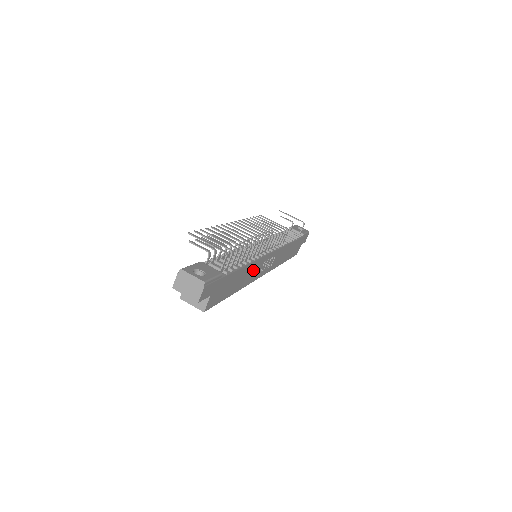
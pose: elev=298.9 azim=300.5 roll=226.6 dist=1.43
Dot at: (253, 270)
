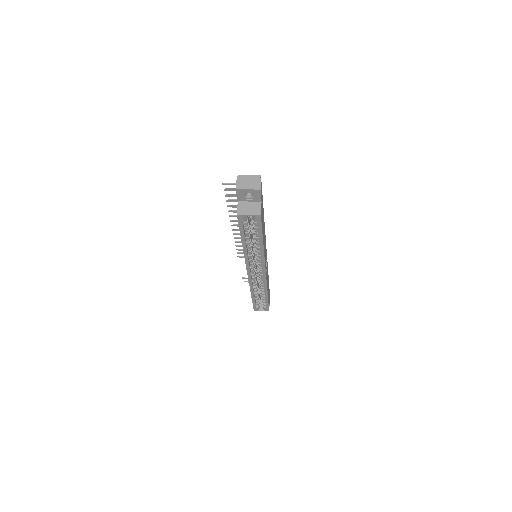
Dot at: occluded
